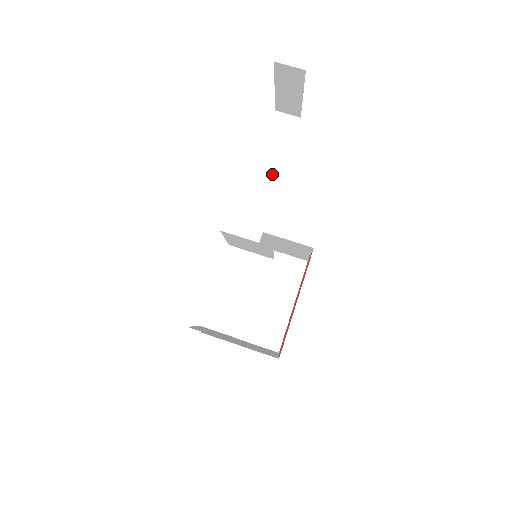
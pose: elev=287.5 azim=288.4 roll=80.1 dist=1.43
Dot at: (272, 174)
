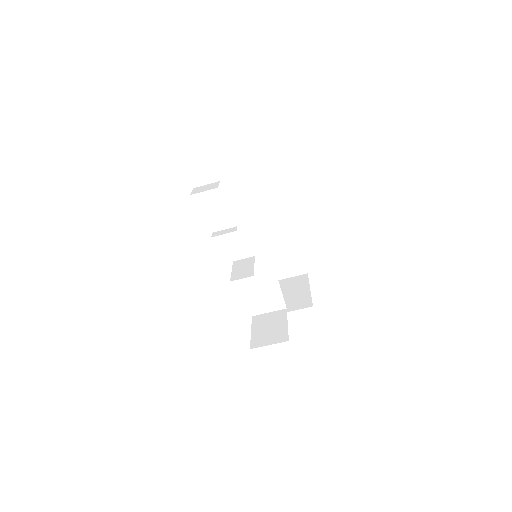
Dot at: (227, 196)
